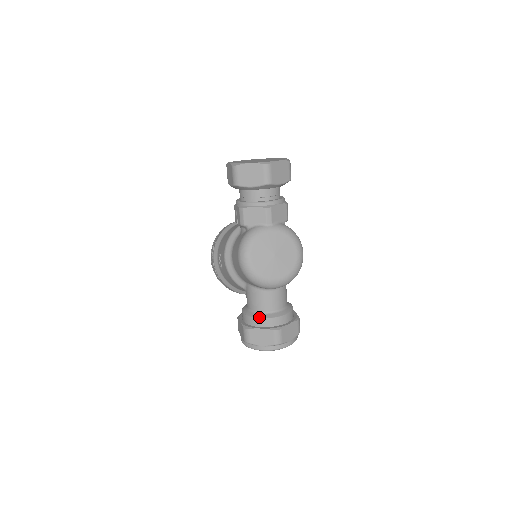
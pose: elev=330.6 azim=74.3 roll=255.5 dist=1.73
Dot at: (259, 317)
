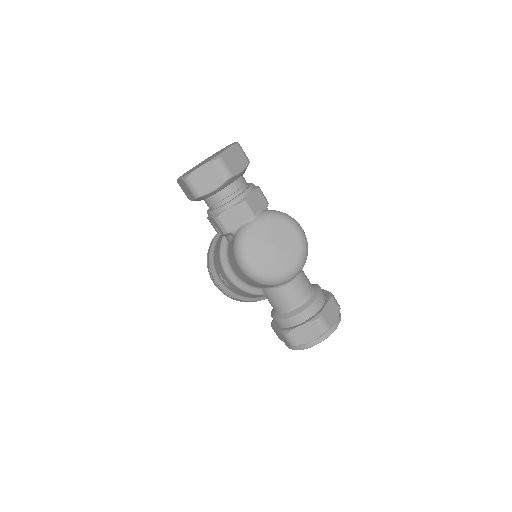
Dot at: (293, 315)
